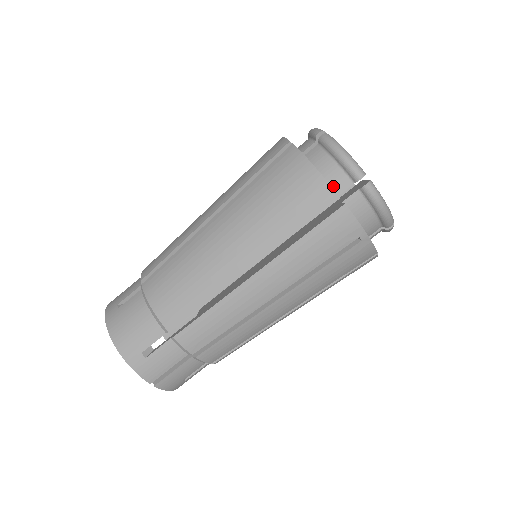
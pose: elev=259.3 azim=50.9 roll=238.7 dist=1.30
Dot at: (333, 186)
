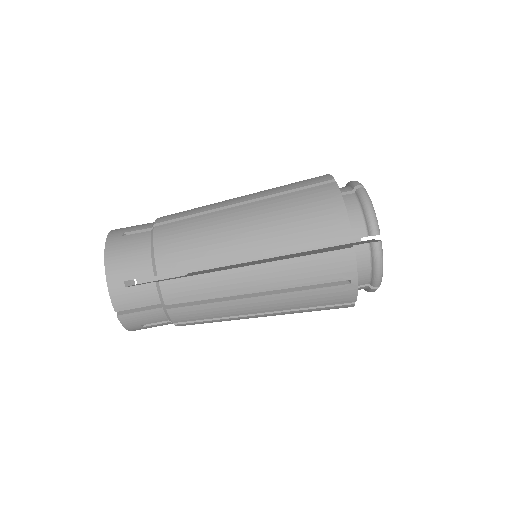
Dot at: occluded
